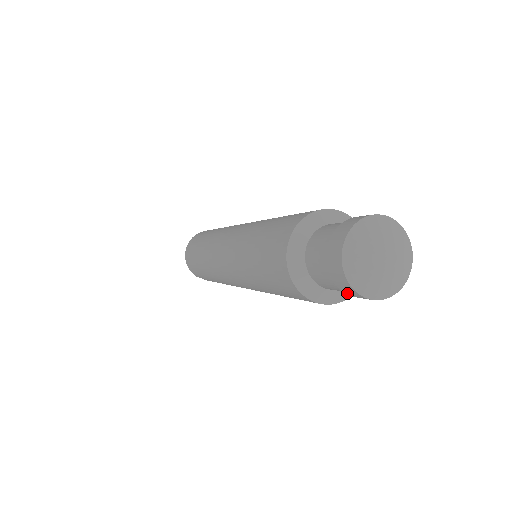
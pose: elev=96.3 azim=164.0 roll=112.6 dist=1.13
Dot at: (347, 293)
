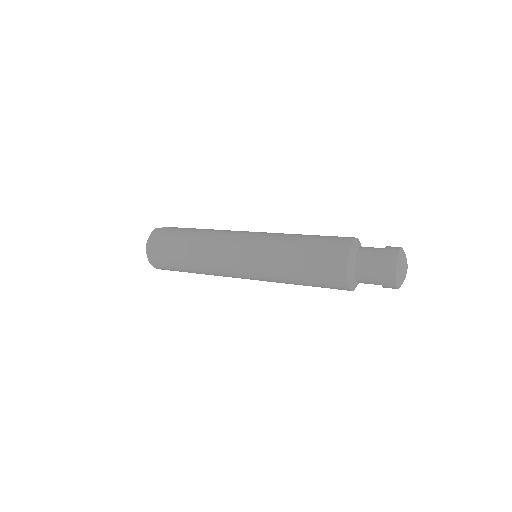
Dot at: occluded
